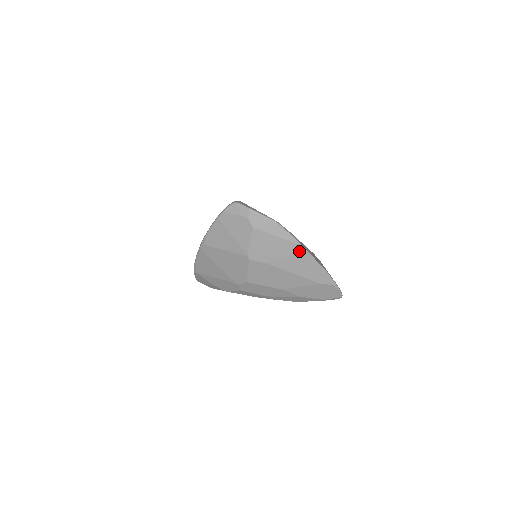
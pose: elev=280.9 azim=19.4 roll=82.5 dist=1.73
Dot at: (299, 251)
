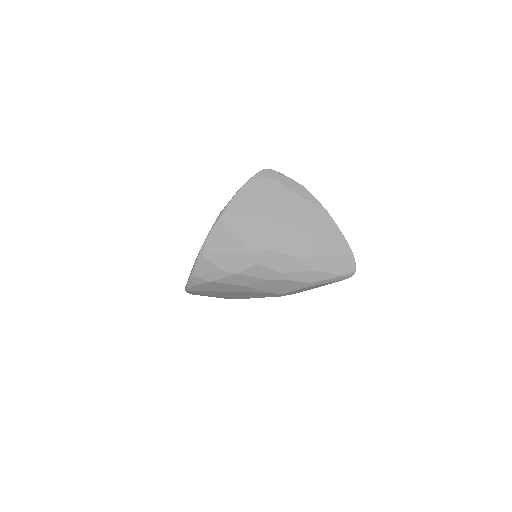
Dot at: (323, 215)
